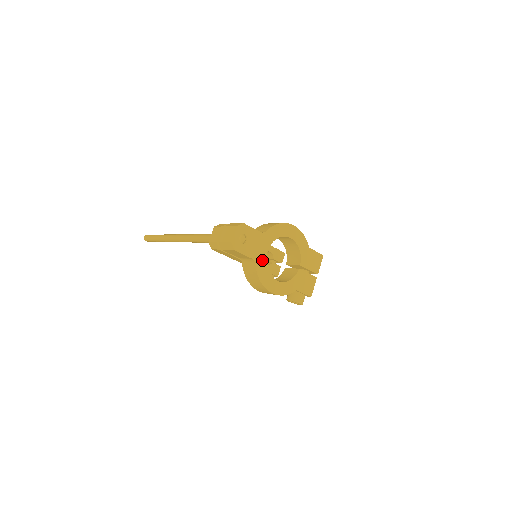
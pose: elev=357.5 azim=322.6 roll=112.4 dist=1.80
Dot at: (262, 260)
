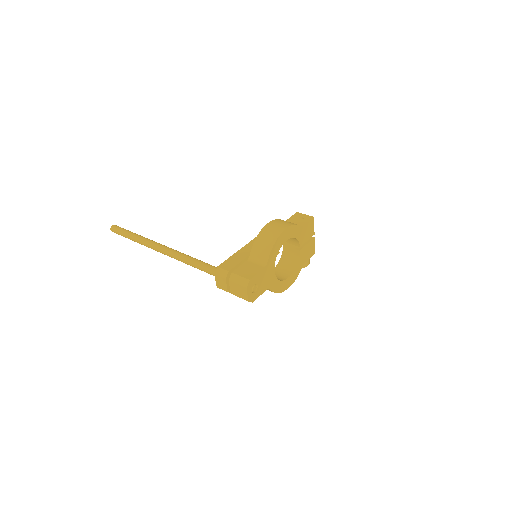
Dot at: (273, 281)
